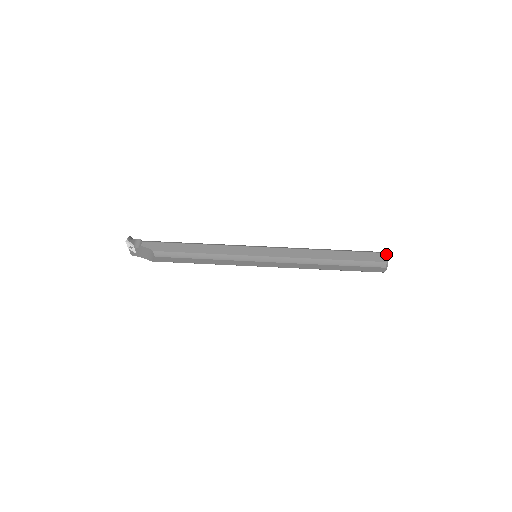
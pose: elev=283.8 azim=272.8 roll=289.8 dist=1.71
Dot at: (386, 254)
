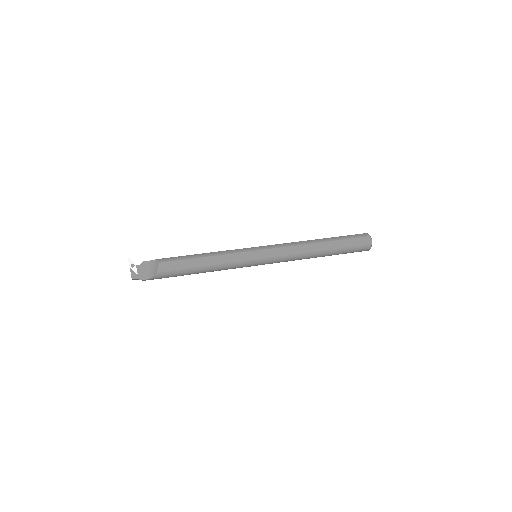
Dot at: occluded
